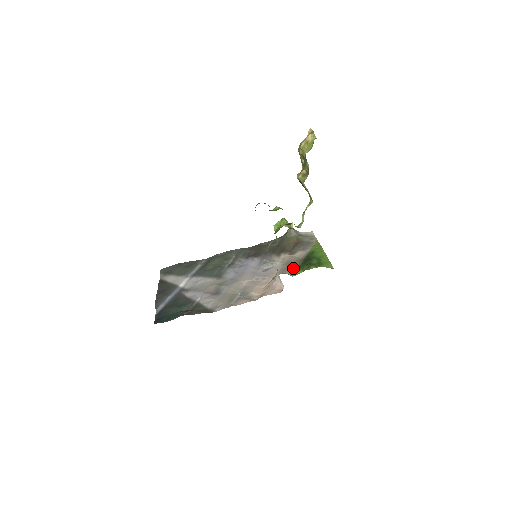
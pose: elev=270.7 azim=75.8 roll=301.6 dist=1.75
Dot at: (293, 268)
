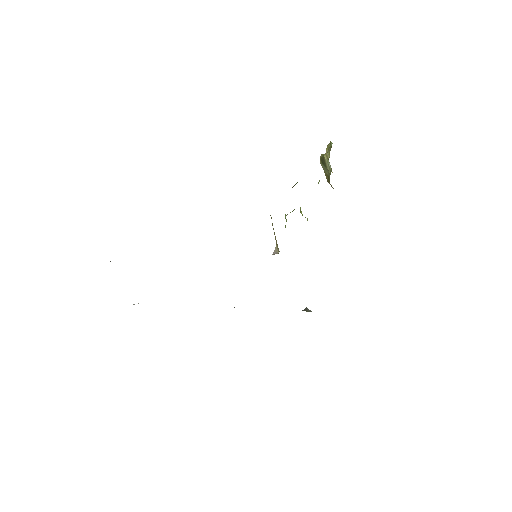
Dot at: occluded
